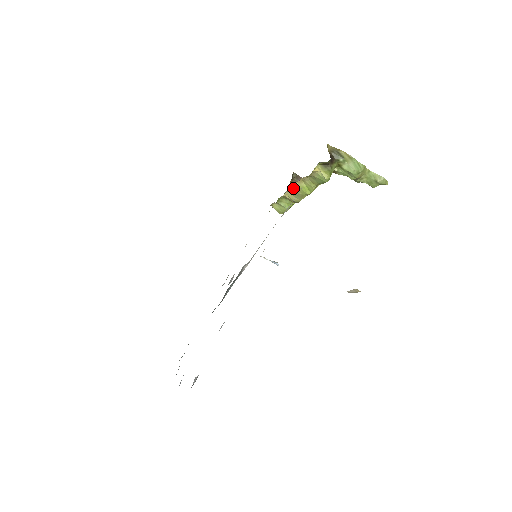
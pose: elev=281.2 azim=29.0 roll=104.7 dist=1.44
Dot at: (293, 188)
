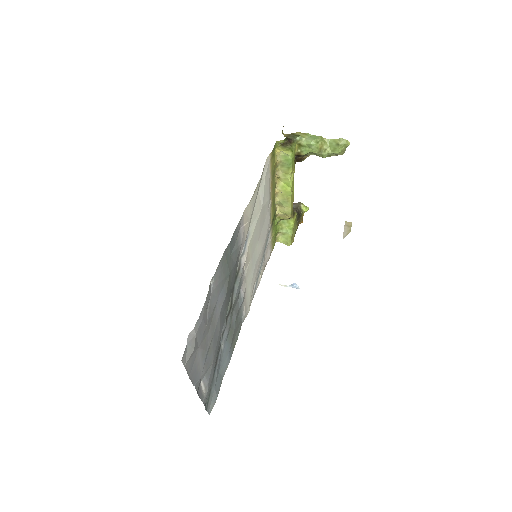
Dot at: (278, 196)
